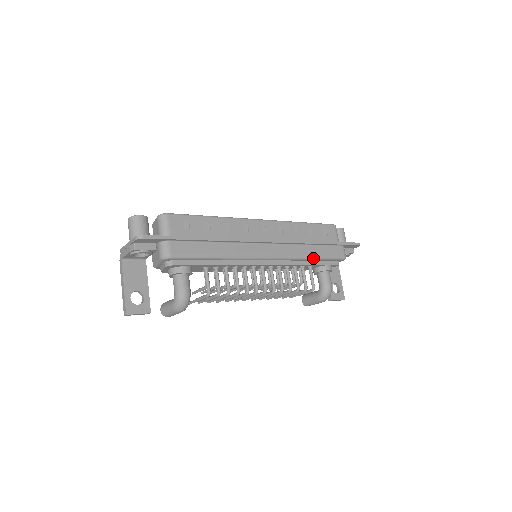
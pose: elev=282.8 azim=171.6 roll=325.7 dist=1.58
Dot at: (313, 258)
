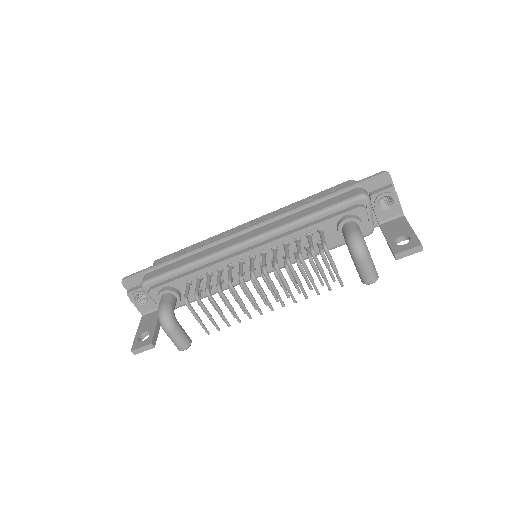
Dot at: (307, 217)
